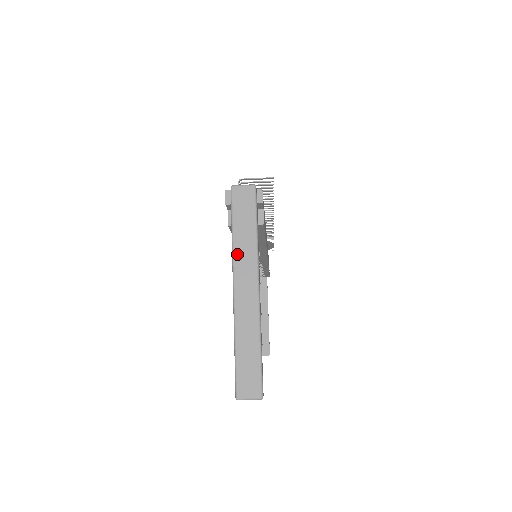
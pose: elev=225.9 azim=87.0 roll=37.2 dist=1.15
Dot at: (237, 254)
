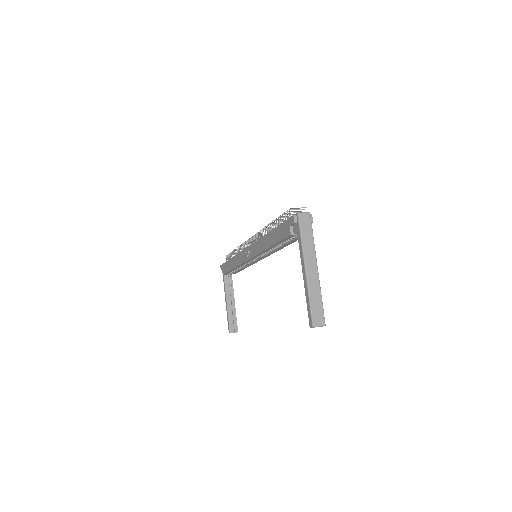
Dot at: (305, 250)
